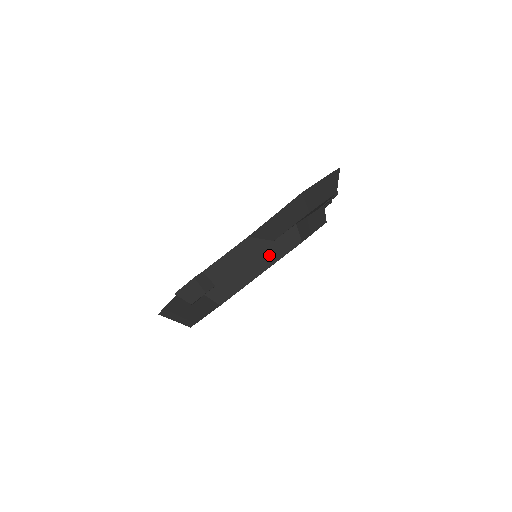
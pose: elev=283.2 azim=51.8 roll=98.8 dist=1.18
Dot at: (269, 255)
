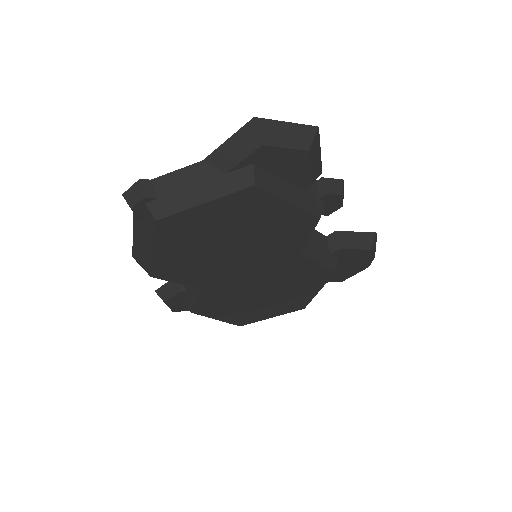
Dot at: (218, 186)
